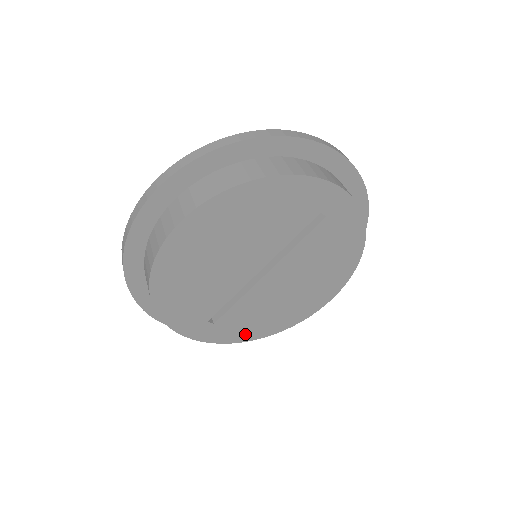
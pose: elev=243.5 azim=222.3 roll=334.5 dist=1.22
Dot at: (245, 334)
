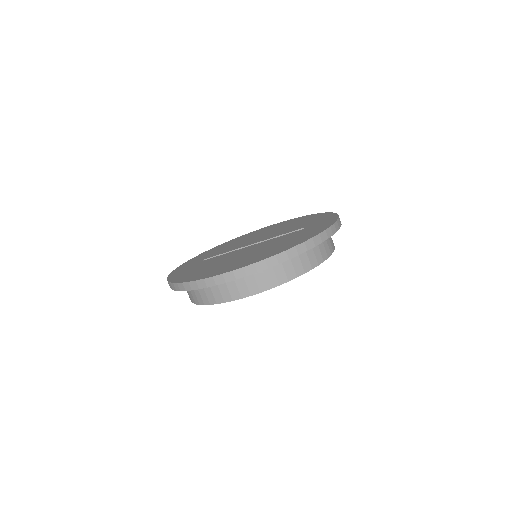
Dot at: occluded
